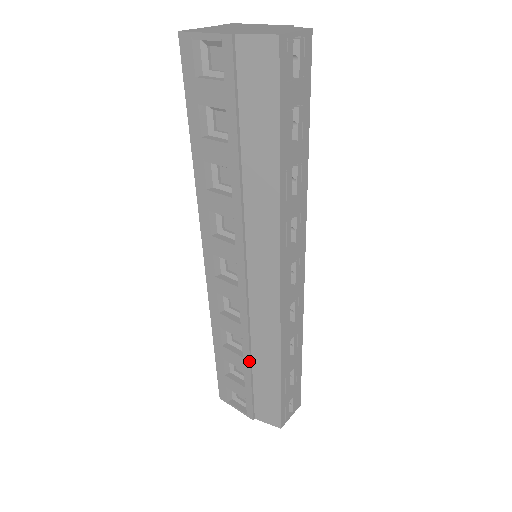
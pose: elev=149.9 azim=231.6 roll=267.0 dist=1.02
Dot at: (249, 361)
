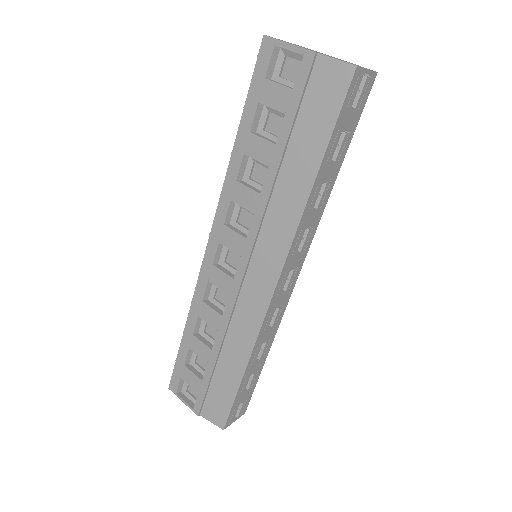
Dot at: (217, 354)
